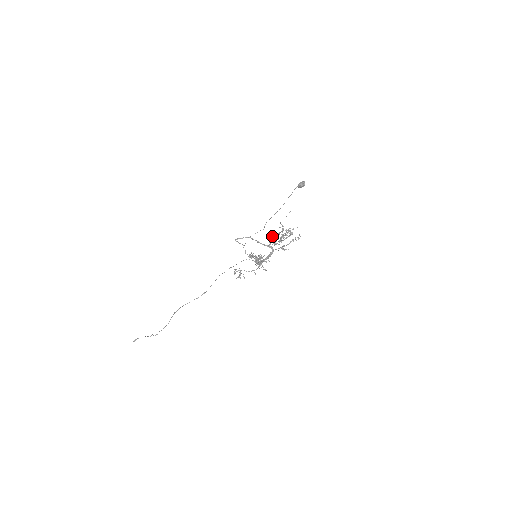
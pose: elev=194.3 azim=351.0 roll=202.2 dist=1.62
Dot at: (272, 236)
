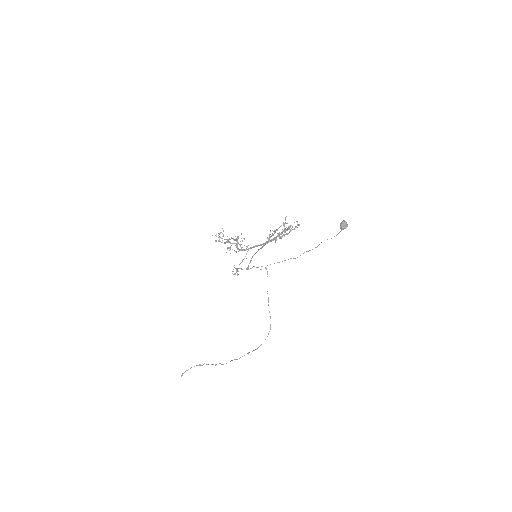
Dot at: occluded
